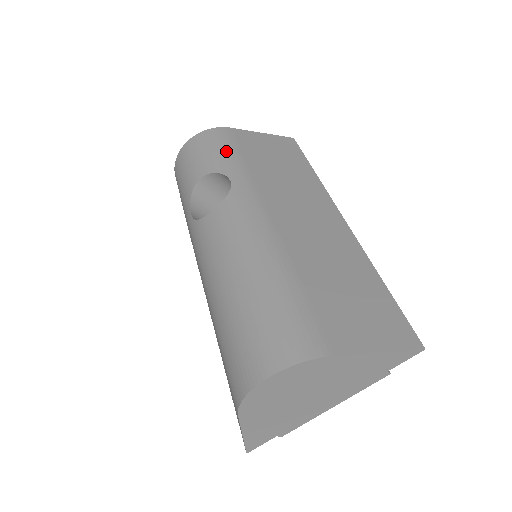
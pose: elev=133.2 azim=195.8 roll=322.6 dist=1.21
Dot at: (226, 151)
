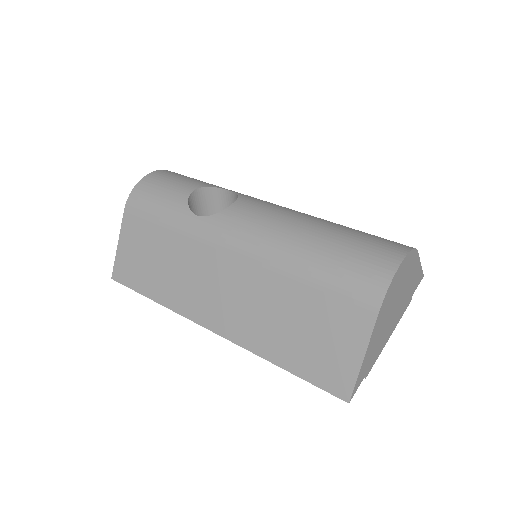
Dot at: (198, 180)
